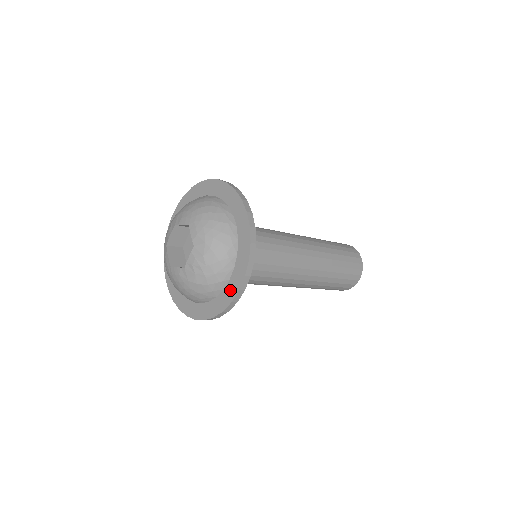
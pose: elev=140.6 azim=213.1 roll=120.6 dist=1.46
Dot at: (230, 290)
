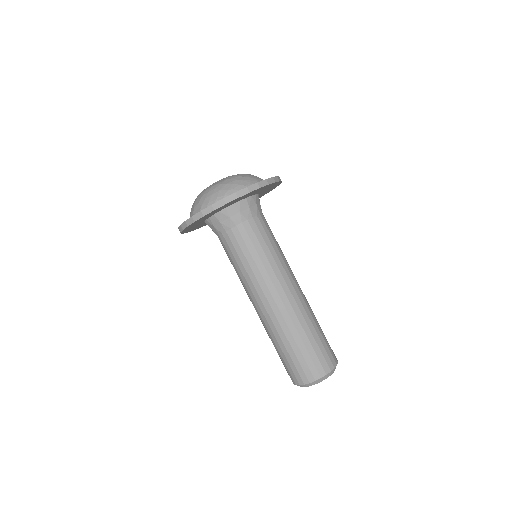
Dot at: occluded
